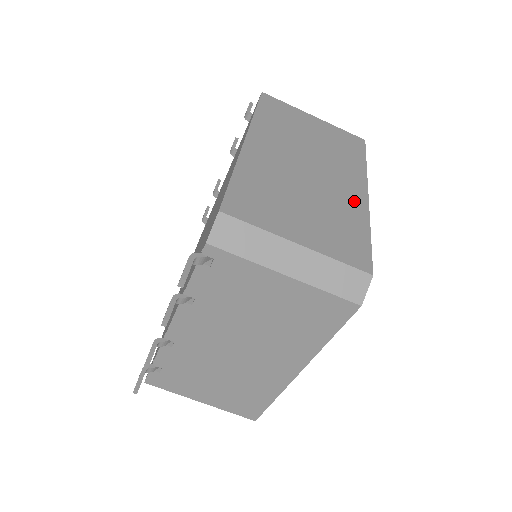
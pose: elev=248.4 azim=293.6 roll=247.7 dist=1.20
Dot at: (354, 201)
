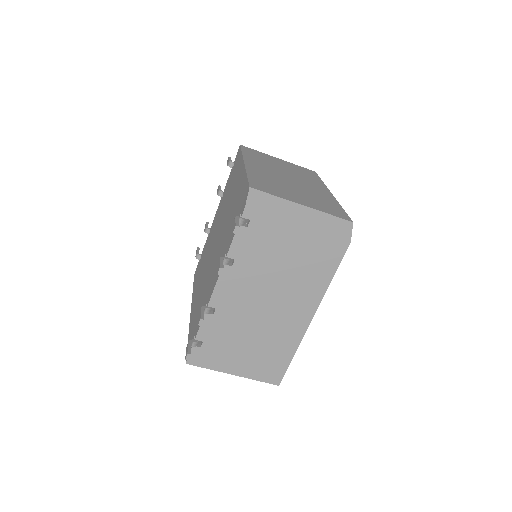
Dot at: (324, 194)
